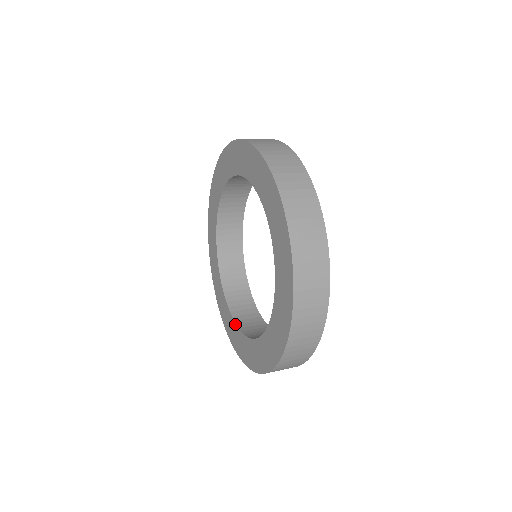
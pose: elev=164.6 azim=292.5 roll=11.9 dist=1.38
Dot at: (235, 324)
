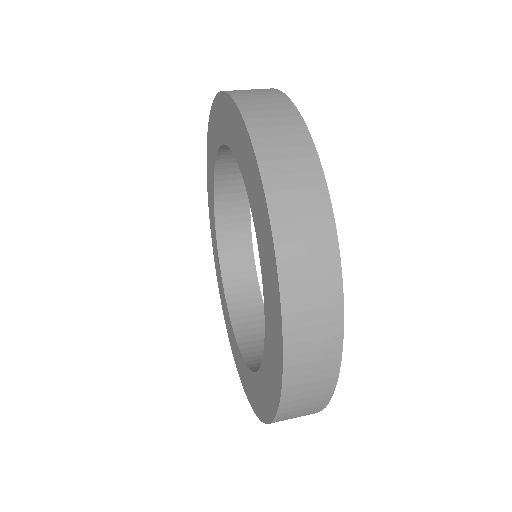
Dot at: (230, 323)
